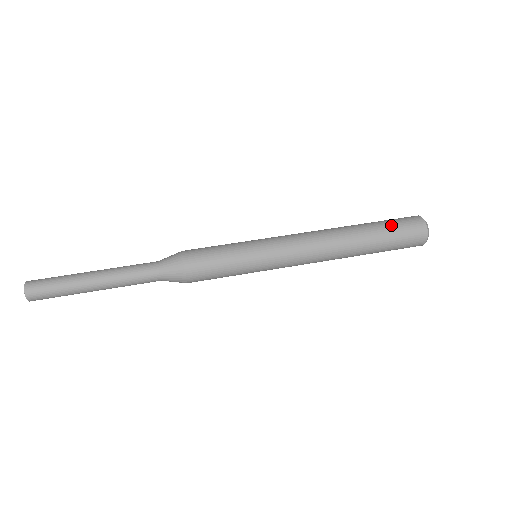
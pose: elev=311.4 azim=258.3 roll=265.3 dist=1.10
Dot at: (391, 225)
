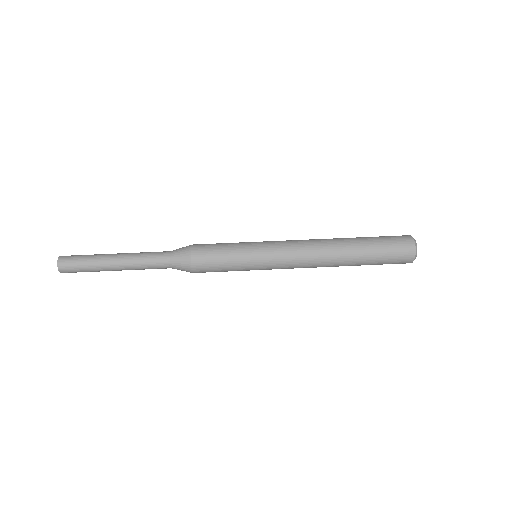
Dot at: (383, 255)
